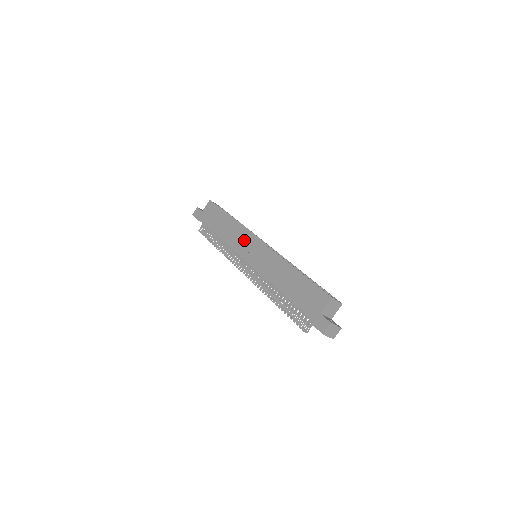
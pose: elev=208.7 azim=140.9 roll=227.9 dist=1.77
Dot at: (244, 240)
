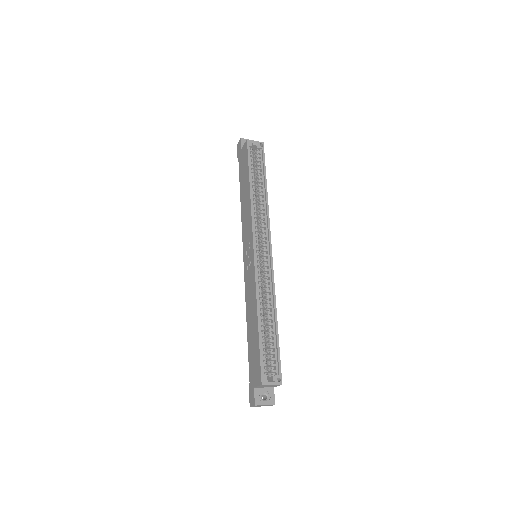
Dot at: (248, 233)
